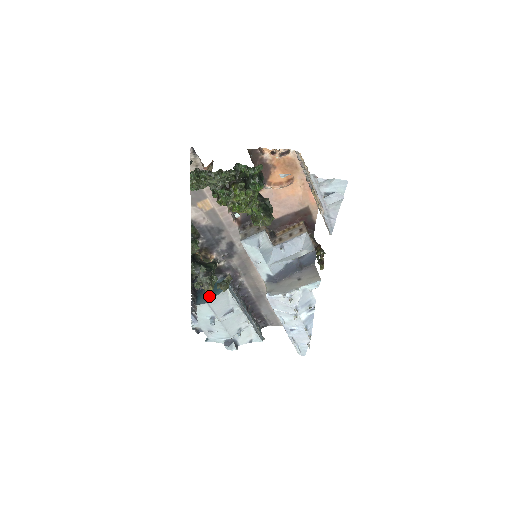
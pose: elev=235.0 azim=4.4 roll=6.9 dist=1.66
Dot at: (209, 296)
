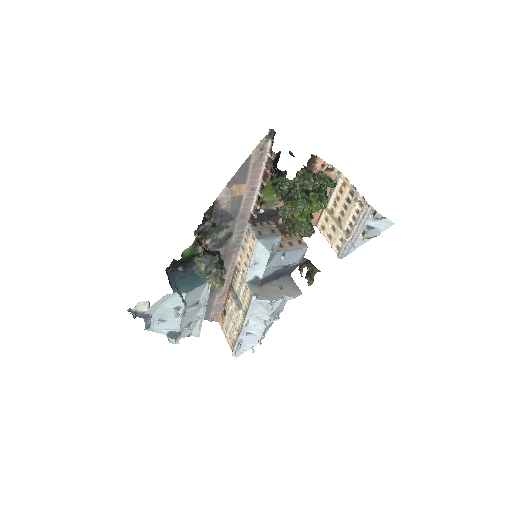
Dot at: (188, 285)
